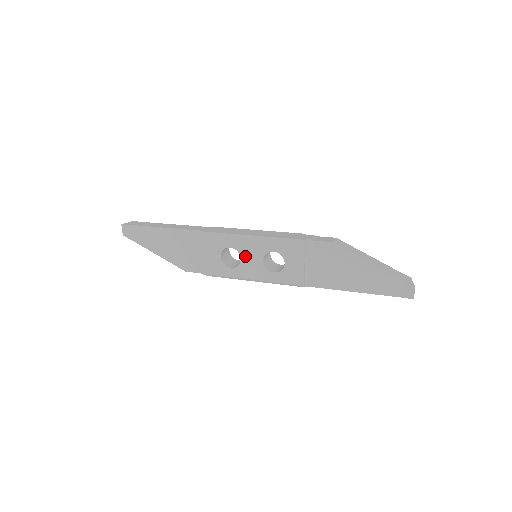
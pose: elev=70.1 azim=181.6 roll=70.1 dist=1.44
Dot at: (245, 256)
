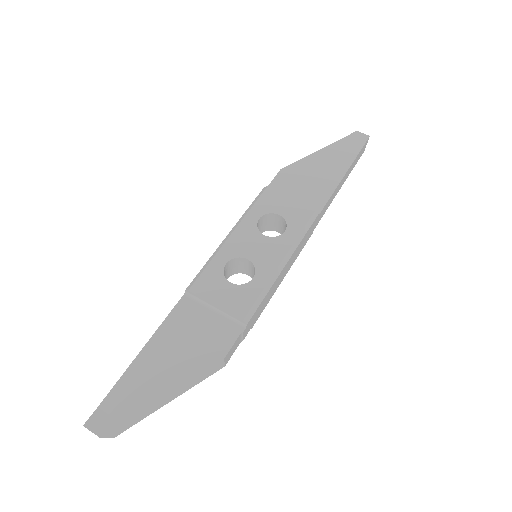
Dot at: (247, 252)
